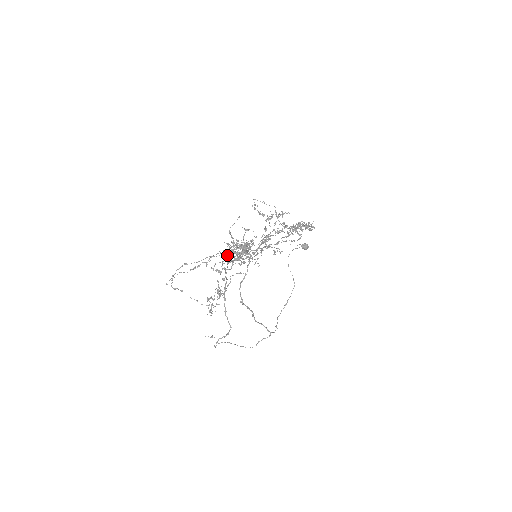
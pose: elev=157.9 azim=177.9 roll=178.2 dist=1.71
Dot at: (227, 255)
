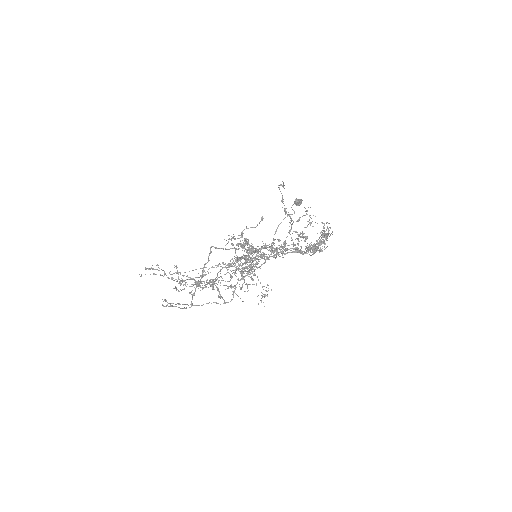
Dot at: (230, 270)
